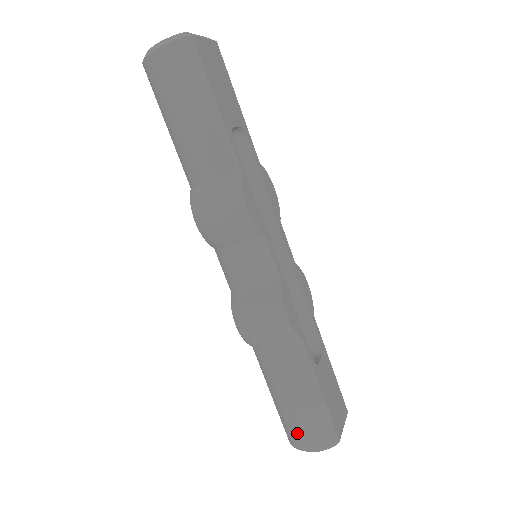
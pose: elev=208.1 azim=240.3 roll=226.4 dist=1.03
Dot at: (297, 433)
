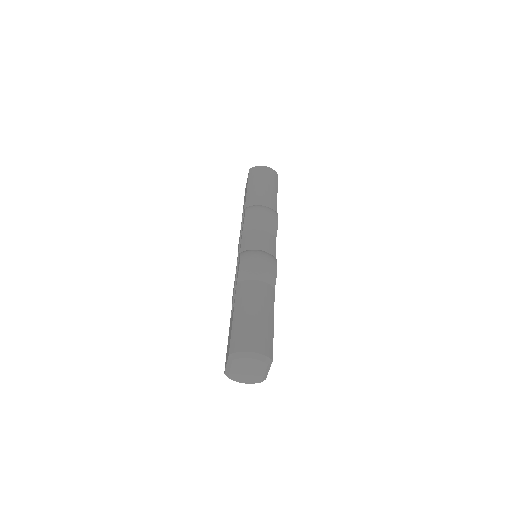
Dot at: (247, 337)
